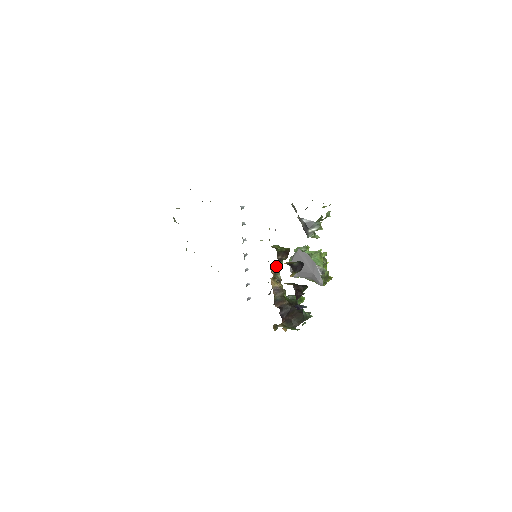
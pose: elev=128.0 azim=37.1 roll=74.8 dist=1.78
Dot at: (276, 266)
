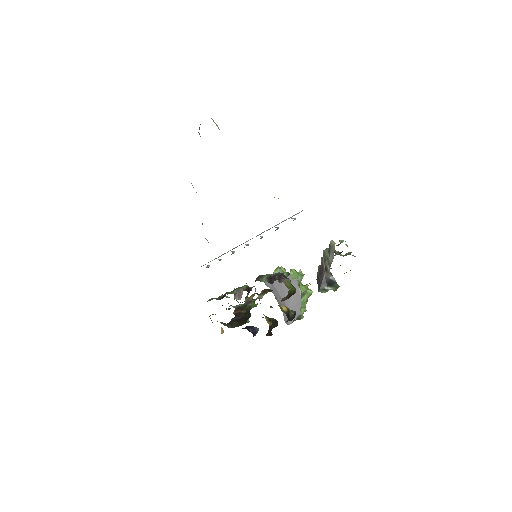
Dot at: (269, 290)
